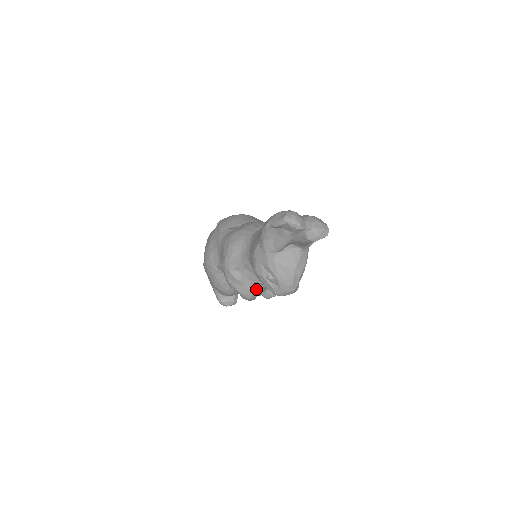
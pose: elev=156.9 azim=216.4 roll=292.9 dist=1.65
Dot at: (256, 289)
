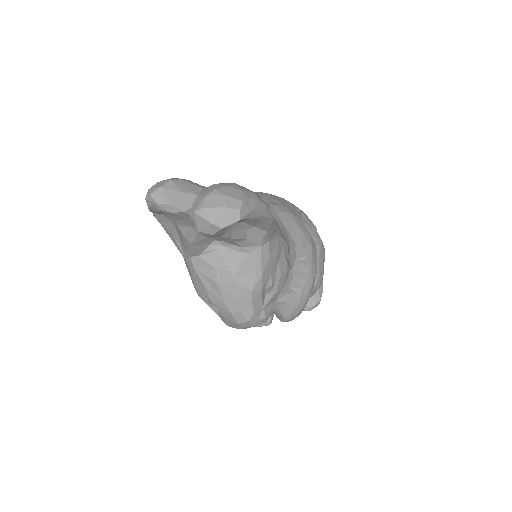
Dot at: occluded
